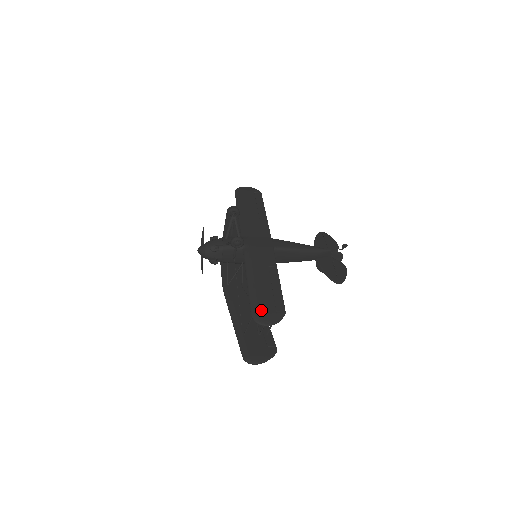
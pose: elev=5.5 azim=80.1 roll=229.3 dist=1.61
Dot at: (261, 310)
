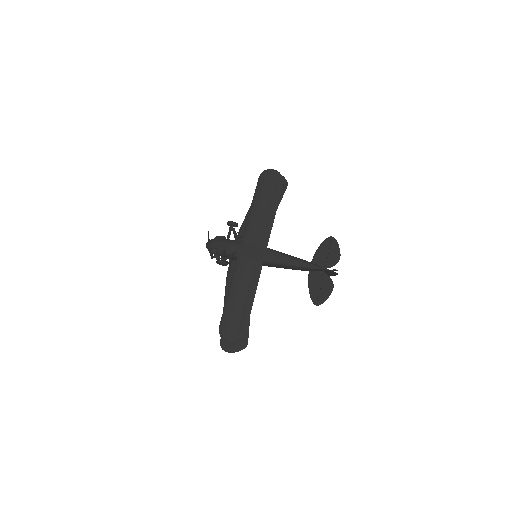
Dot at: (227, 327)
